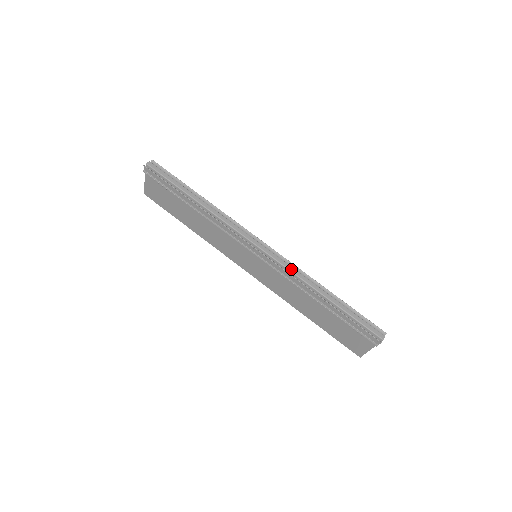
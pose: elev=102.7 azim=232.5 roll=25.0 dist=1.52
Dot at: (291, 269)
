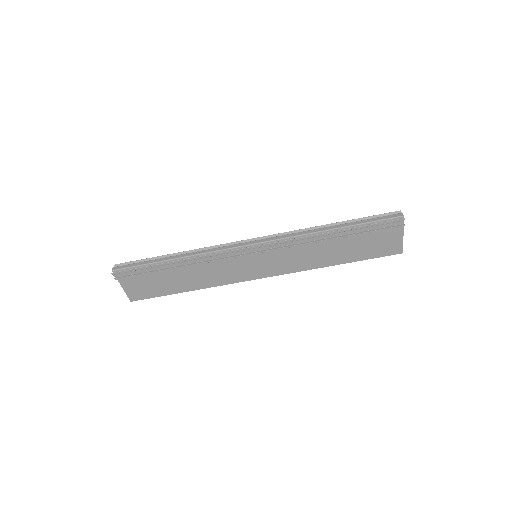
Dot at: (289, 236)
